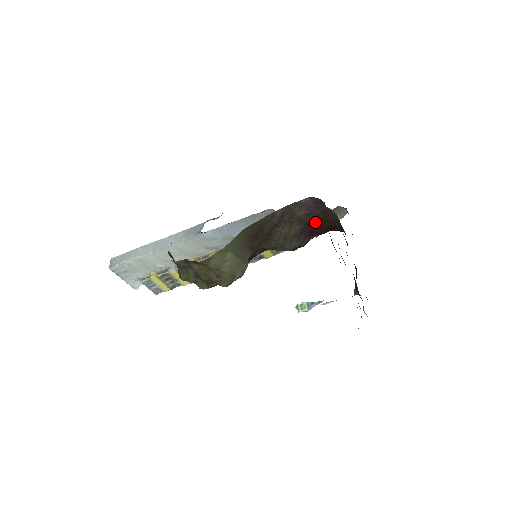
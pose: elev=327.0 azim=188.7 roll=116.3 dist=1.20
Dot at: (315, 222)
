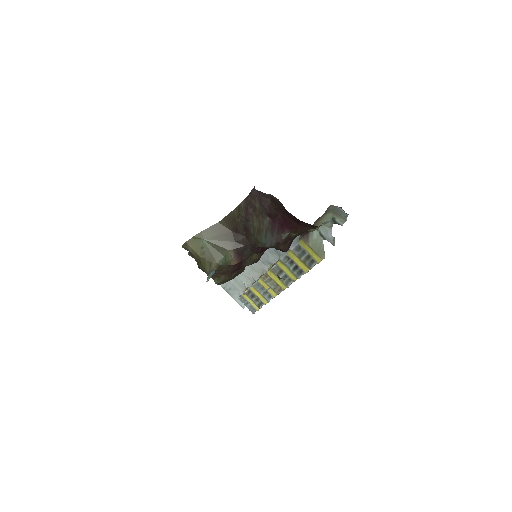
Dot at: (275, 214)
